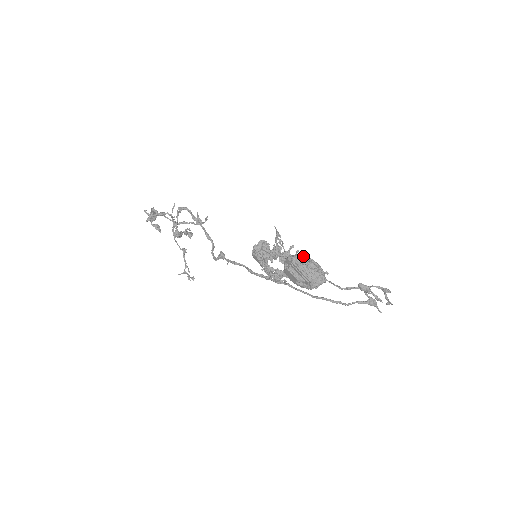
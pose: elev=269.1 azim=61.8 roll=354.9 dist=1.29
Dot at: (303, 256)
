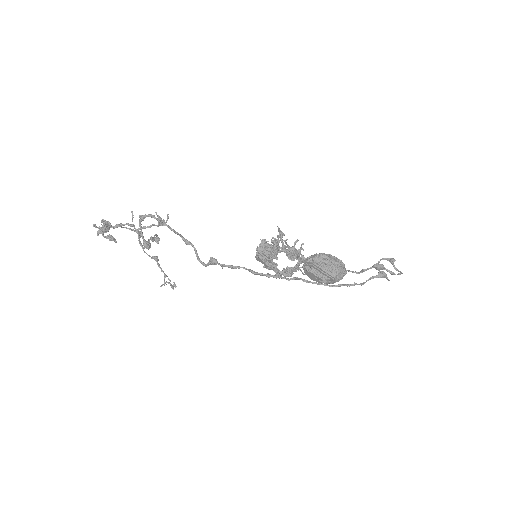
Dot at: (322, 255)
